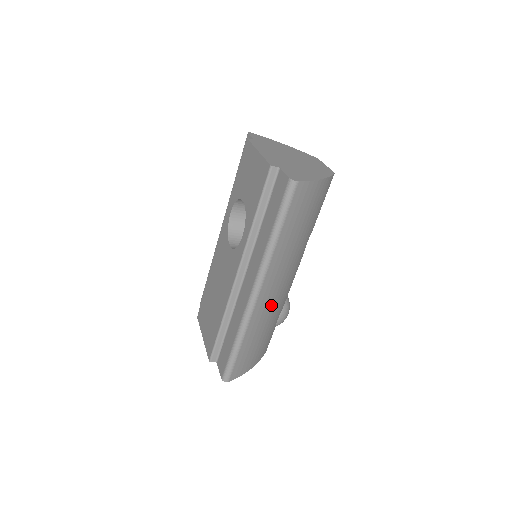
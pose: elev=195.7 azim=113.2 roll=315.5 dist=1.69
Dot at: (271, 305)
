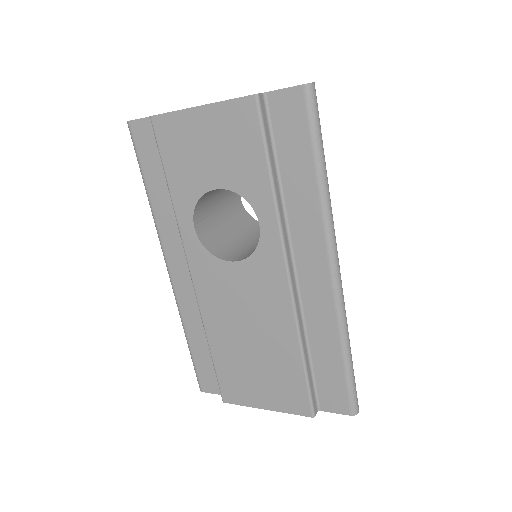
Dot at: occluded
